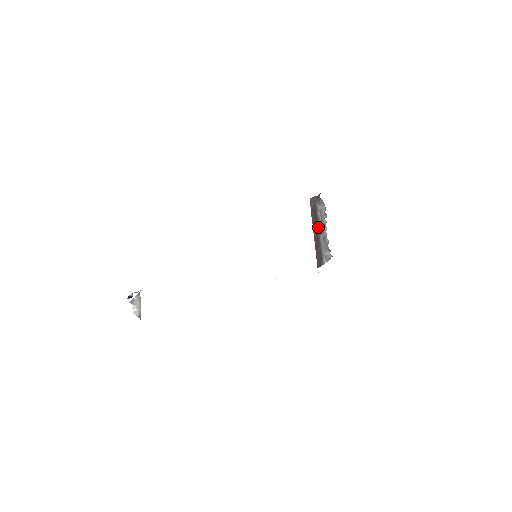
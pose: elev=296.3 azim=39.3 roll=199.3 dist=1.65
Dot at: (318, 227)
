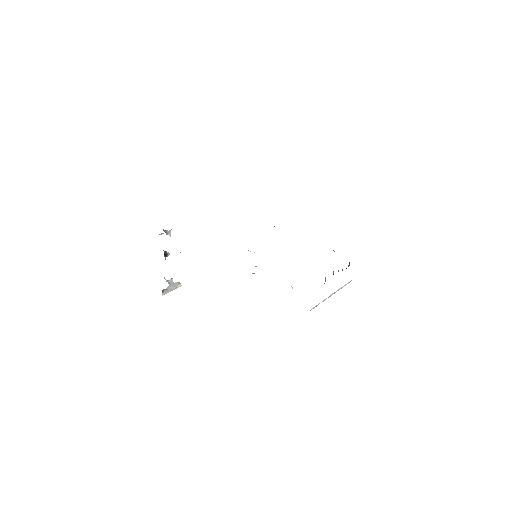
Dot at: occluded
